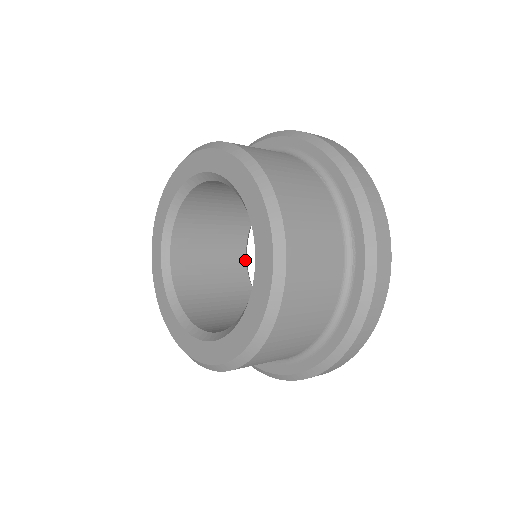
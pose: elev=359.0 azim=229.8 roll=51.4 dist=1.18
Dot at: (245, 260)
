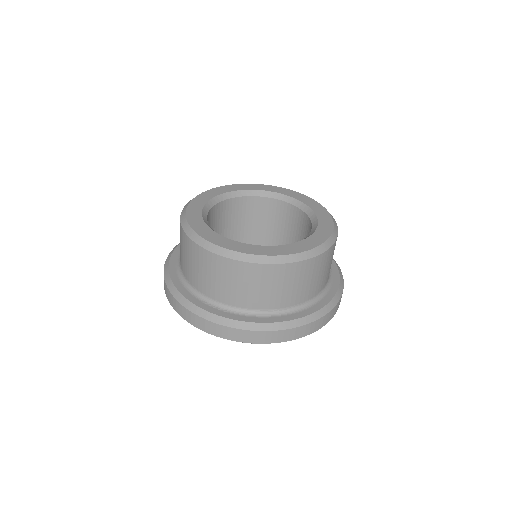
Dot at: occluded
